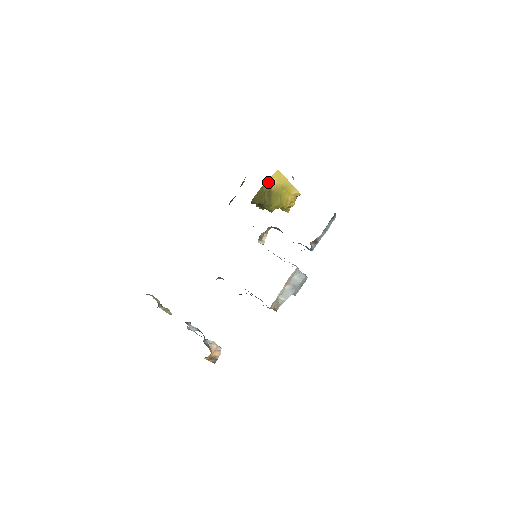
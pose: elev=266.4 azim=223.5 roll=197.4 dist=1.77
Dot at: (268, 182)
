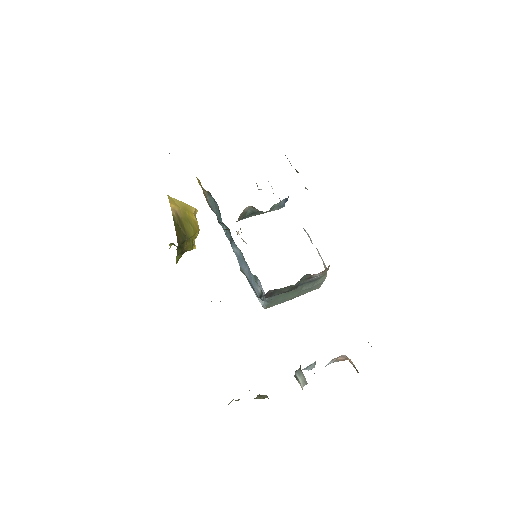
Dot at: (172, 211)
